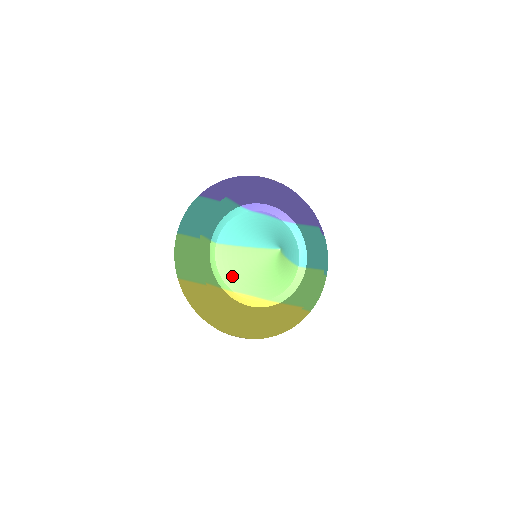
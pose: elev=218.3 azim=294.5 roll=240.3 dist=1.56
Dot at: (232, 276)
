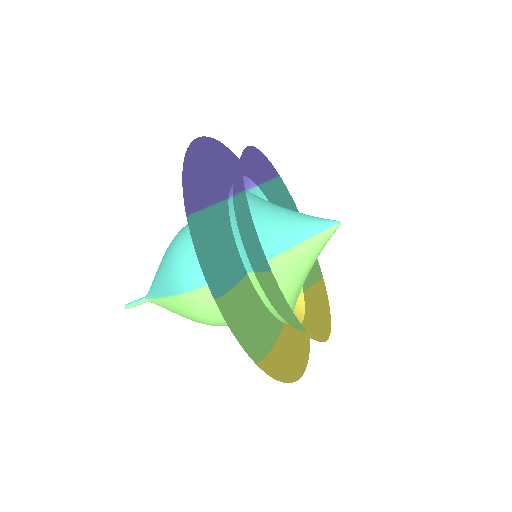
Dot at: (286, 300)
